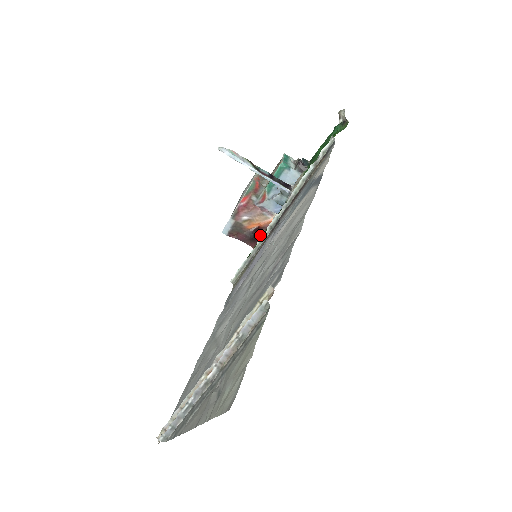
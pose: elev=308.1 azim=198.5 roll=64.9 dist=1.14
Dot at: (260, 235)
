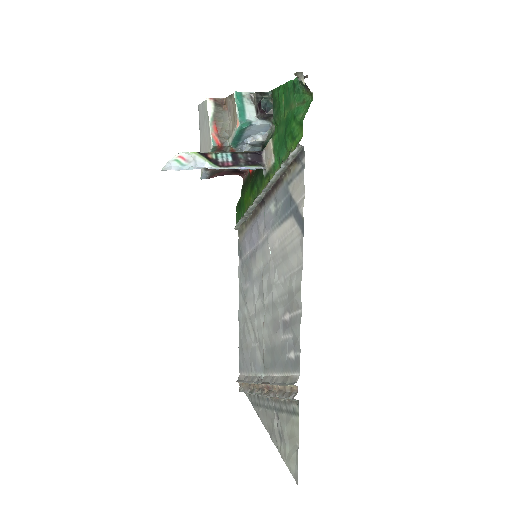
Dot at: (243, 170)
